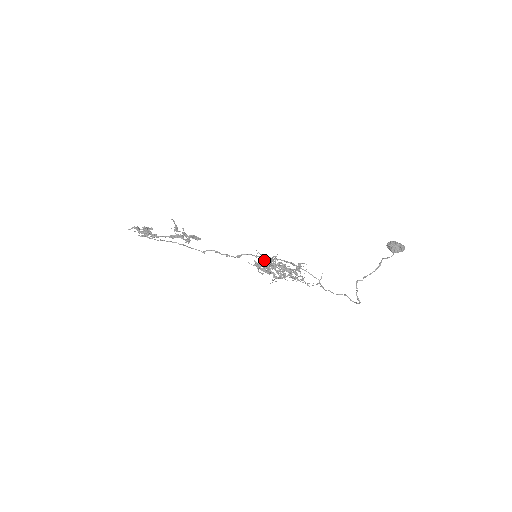
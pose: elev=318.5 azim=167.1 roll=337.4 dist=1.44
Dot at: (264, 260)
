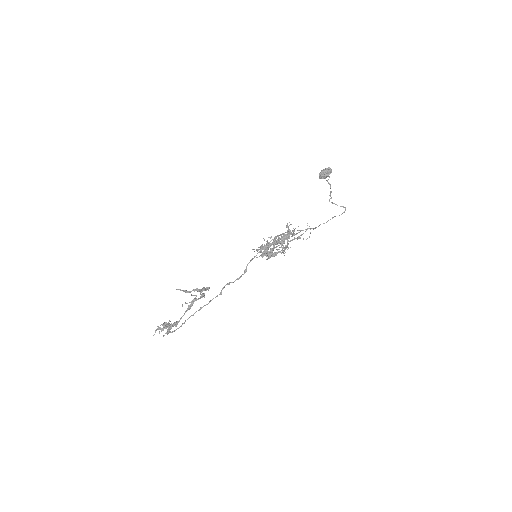
Dot at: (264, 246)
